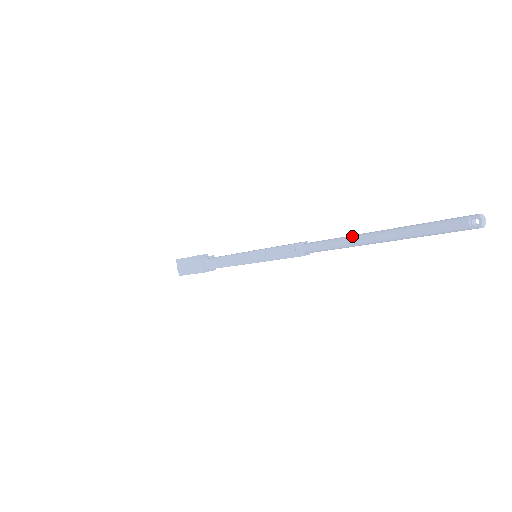
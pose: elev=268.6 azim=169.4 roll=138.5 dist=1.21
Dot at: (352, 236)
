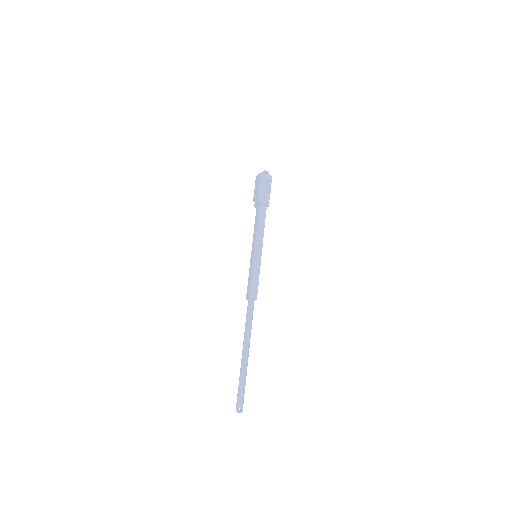
Dot at: (244, 337)
